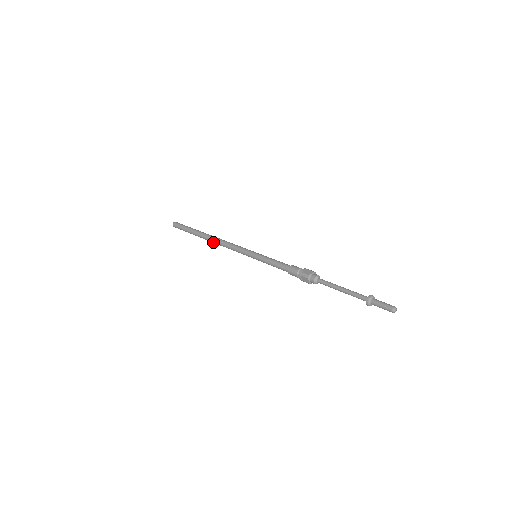
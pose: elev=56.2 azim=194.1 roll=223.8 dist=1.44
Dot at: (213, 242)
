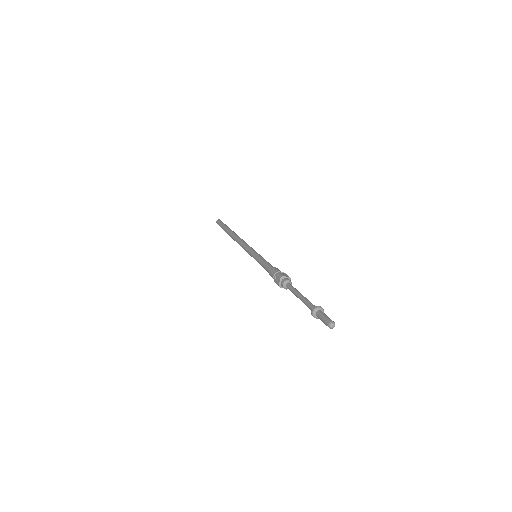
Dot at: occluded
